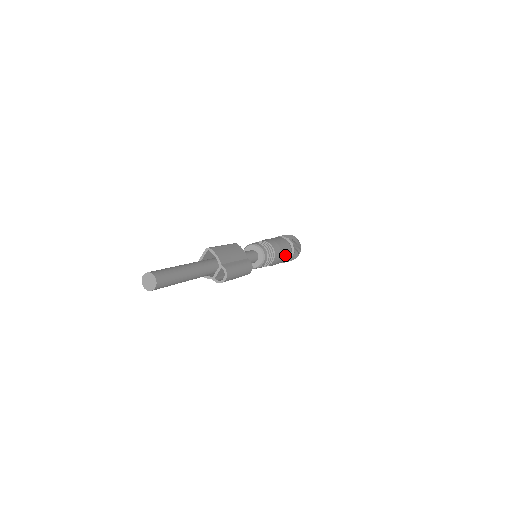
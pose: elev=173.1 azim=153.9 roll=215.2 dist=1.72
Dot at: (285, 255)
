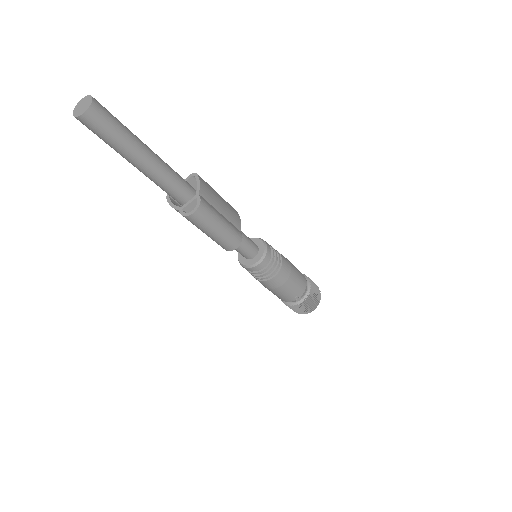
Dot at: (294, 287)
